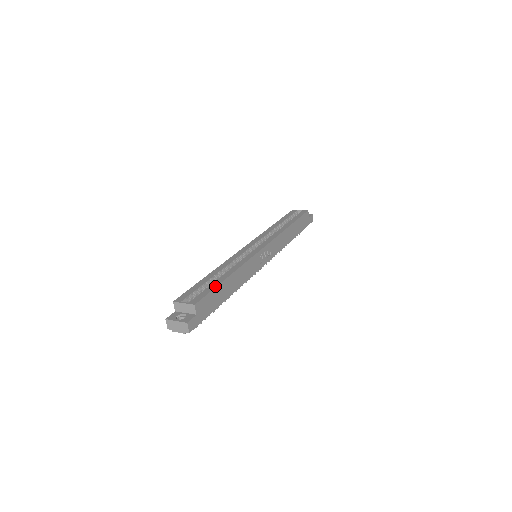
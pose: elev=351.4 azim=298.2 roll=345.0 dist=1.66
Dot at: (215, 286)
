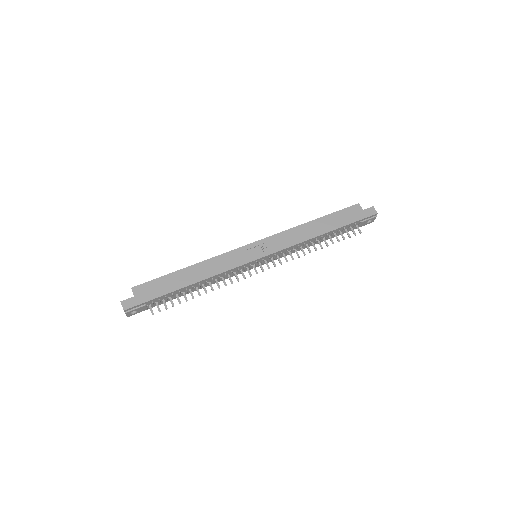
Dot at: (165, 275)
